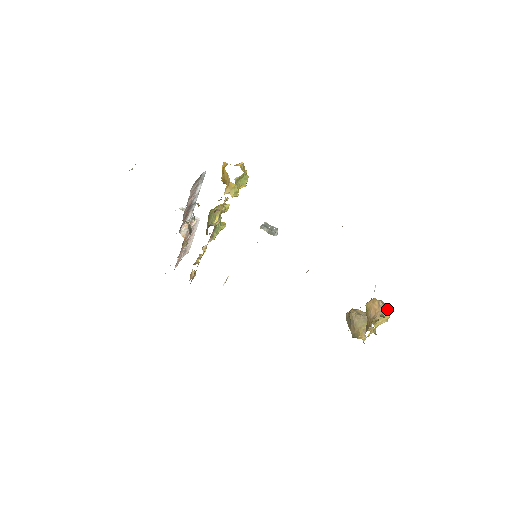
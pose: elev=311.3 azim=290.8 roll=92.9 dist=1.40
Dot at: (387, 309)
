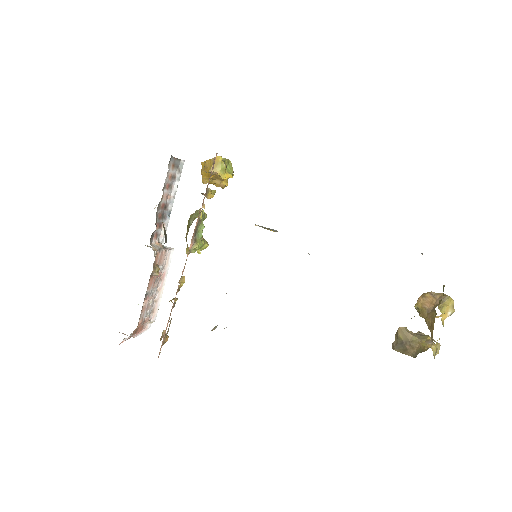
Dot at: occluded
